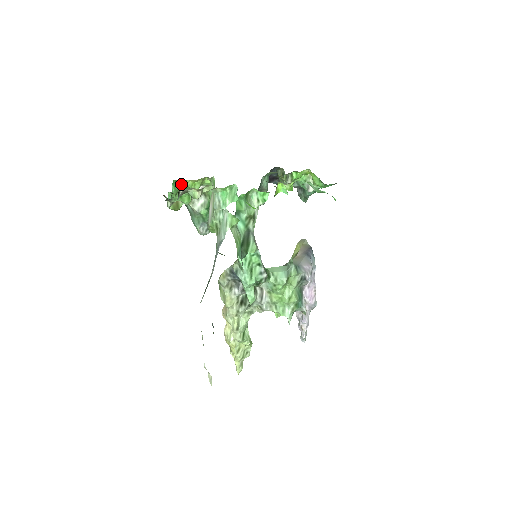
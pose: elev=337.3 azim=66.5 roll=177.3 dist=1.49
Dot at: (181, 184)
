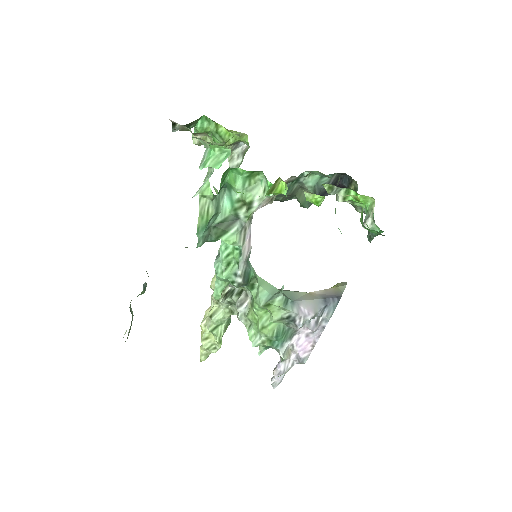
Dot at: (212, 125)
